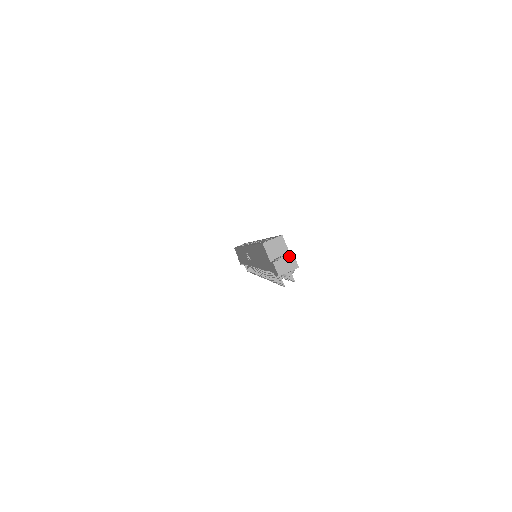
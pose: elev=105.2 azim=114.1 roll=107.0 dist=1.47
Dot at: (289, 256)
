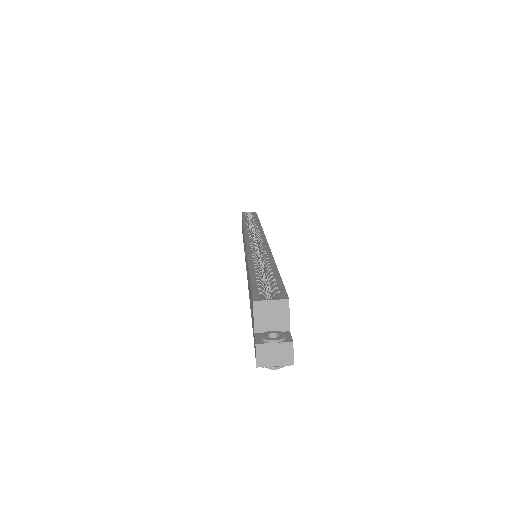
Dot at: (285, 343)
